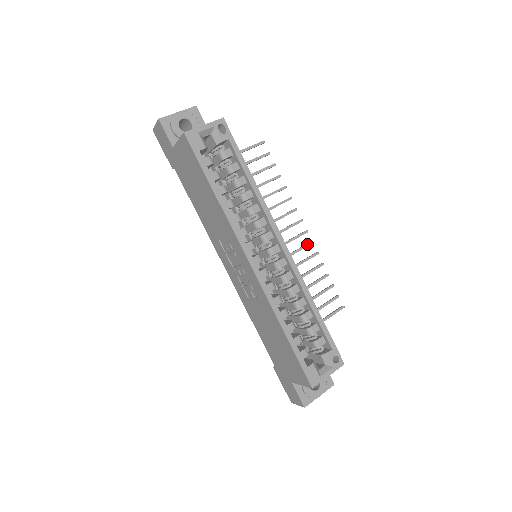
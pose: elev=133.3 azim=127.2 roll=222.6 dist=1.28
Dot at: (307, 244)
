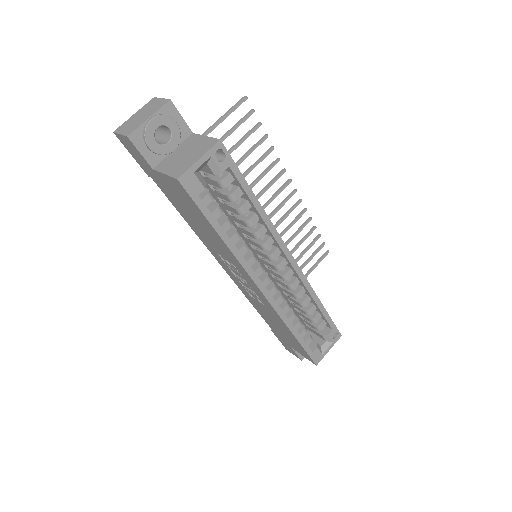
Dot at: (296, 204)
